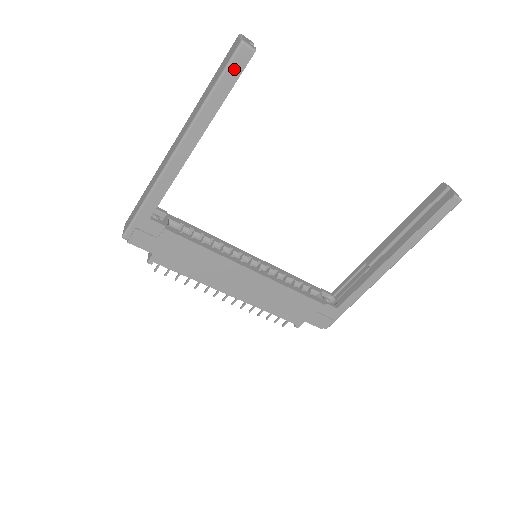
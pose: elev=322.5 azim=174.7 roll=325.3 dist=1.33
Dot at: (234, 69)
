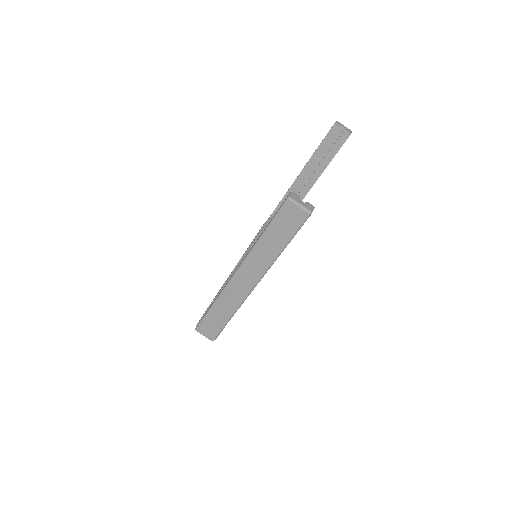
Dot at: (301, 226)
